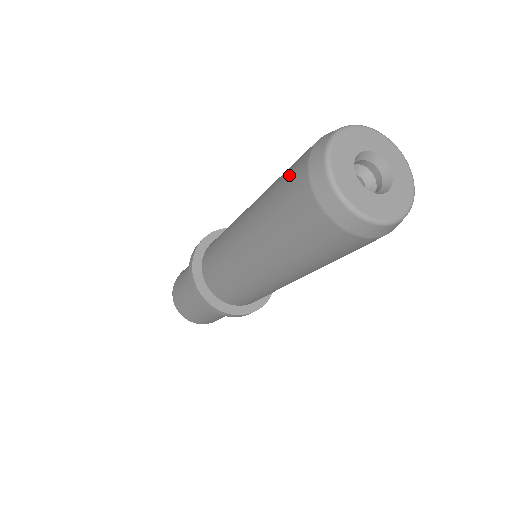
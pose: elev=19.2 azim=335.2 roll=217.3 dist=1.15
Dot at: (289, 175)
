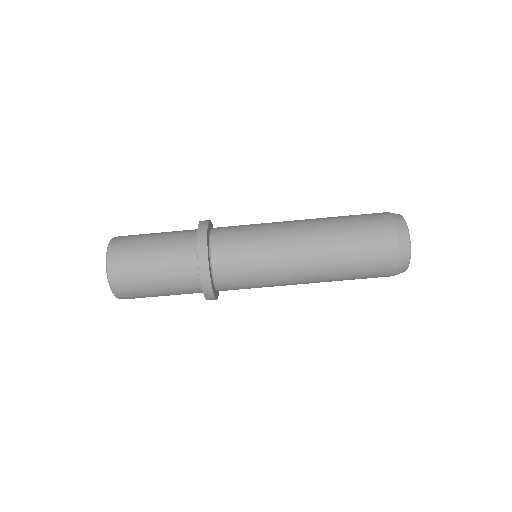
Dot at: (371, 220)
